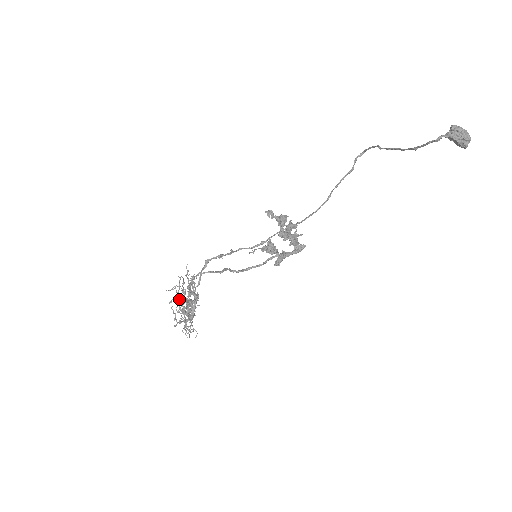
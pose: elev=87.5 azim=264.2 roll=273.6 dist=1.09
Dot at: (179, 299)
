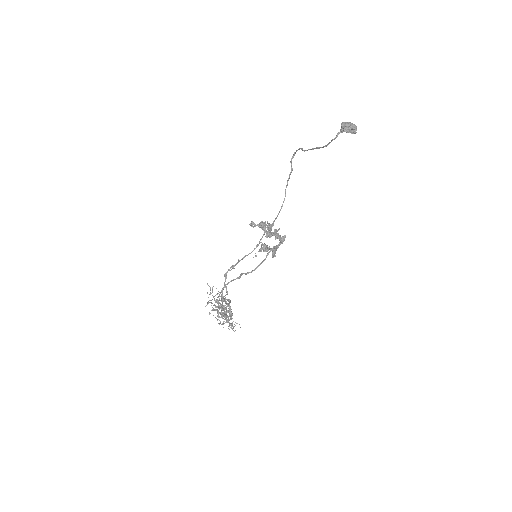
Dot at: (214, 309)
